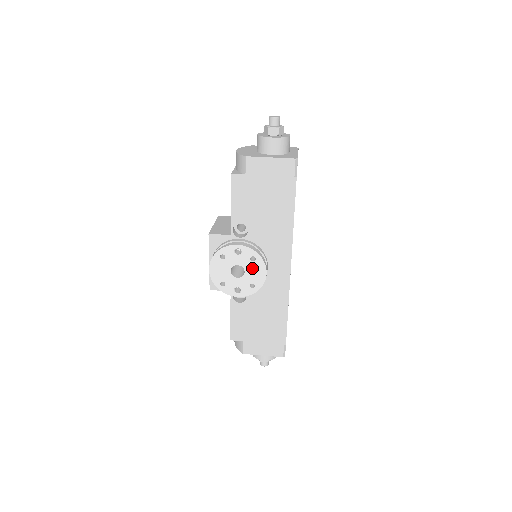
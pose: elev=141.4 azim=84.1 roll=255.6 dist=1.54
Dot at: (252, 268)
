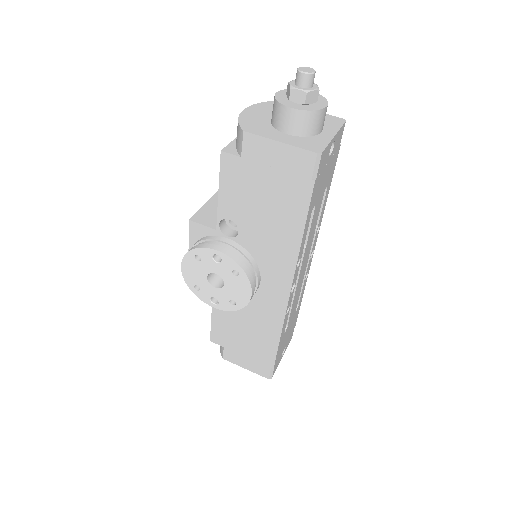
Dot at: (234, 283)
